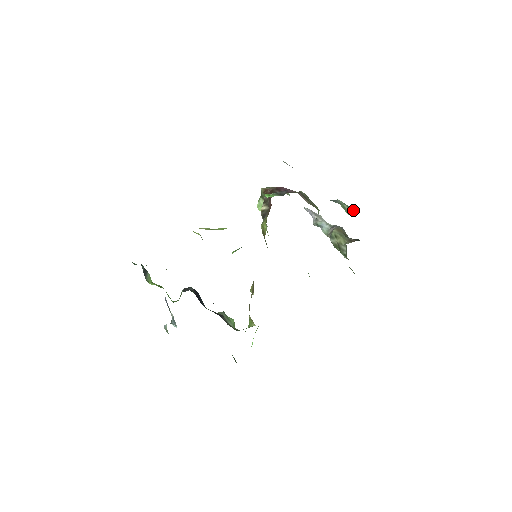
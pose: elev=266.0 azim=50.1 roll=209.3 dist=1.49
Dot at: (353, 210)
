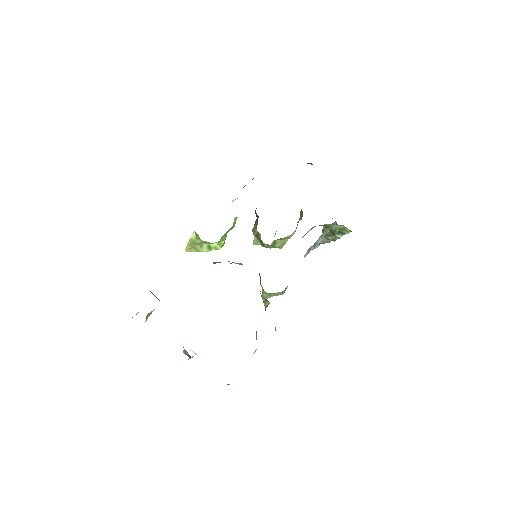
Dot at: occluded
